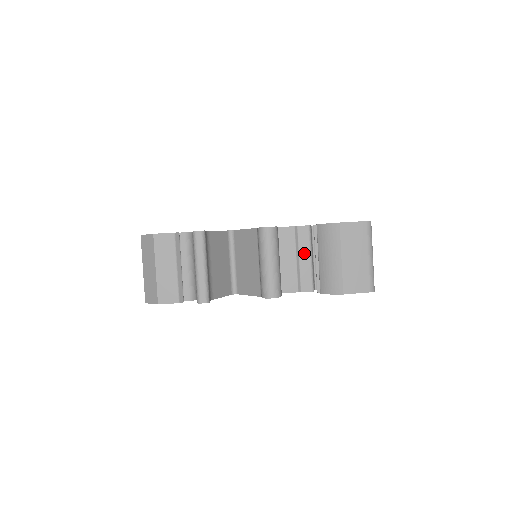
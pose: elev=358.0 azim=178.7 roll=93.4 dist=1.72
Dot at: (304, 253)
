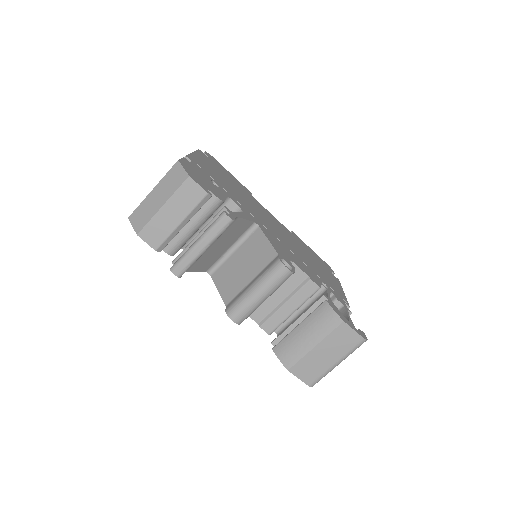
Dot at: (293, 303)
